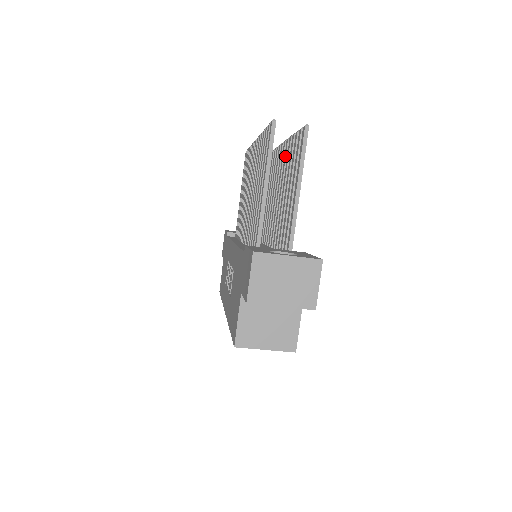
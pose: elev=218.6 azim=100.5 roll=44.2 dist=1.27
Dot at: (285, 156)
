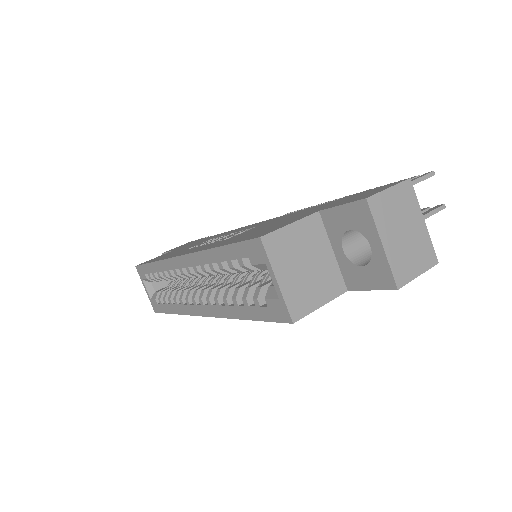
Dot at: occluded
